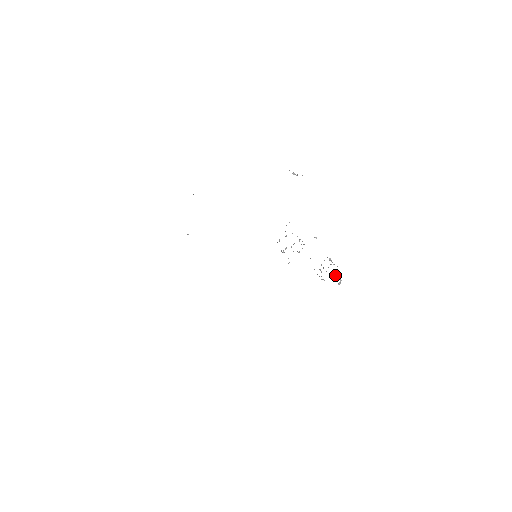
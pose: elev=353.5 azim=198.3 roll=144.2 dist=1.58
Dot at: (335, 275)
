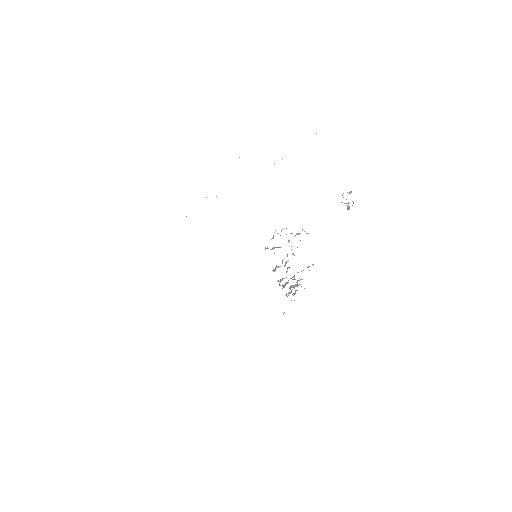
Dot at: (291, 290)
